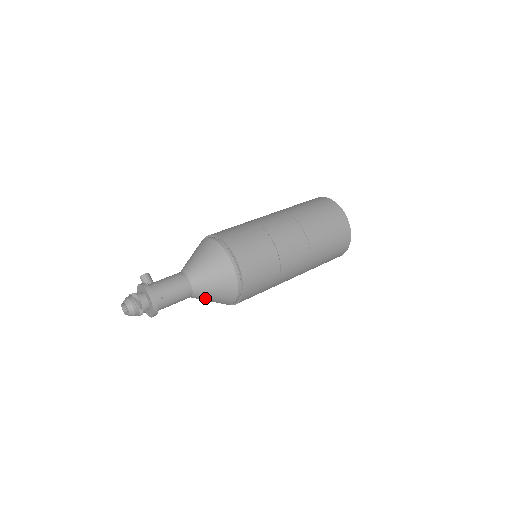
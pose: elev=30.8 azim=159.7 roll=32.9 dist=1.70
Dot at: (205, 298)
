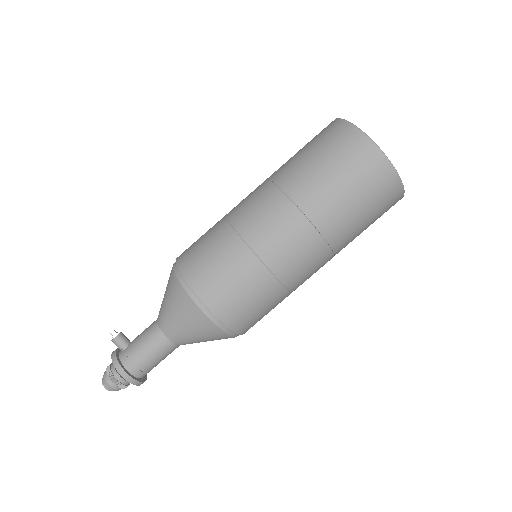
Dot at: occluded
